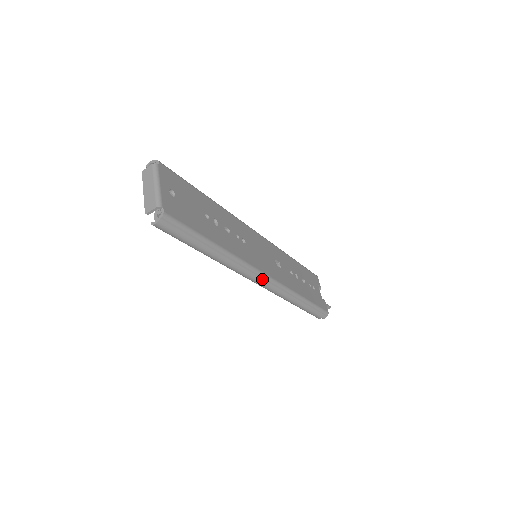
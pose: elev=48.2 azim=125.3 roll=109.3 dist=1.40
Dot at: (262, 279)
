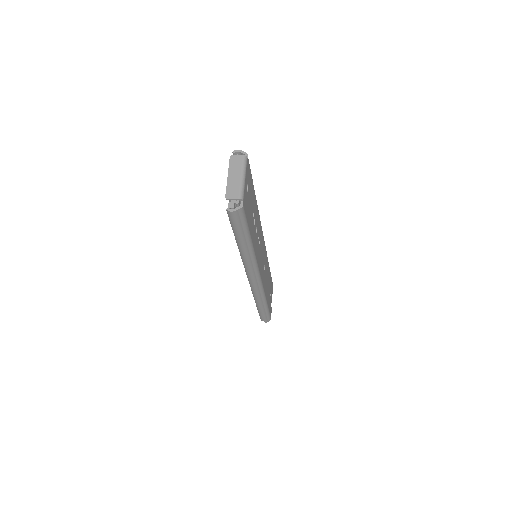
Dot at: (256, 279)
